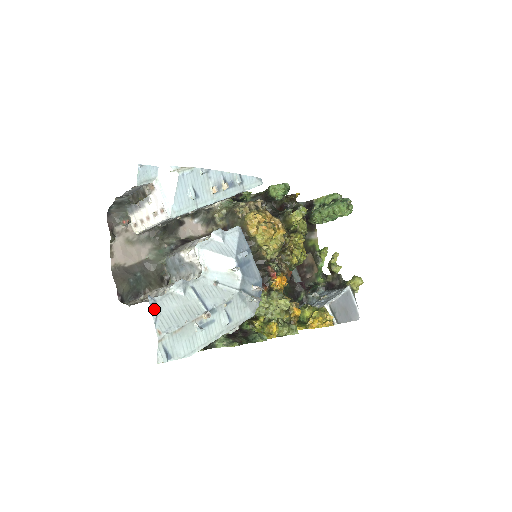
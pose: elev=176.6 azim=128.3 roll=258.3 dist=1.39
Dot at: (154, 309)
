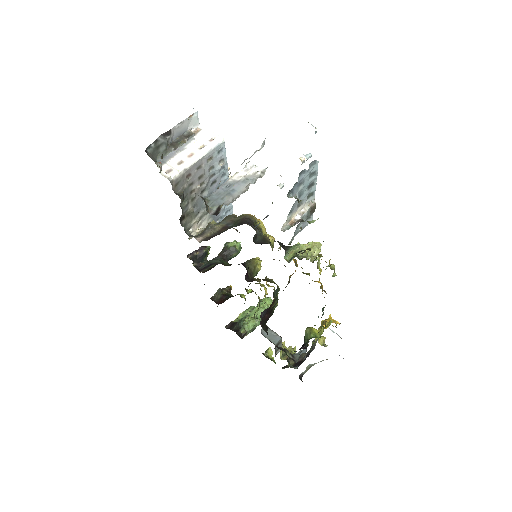
Dot at: occluded
